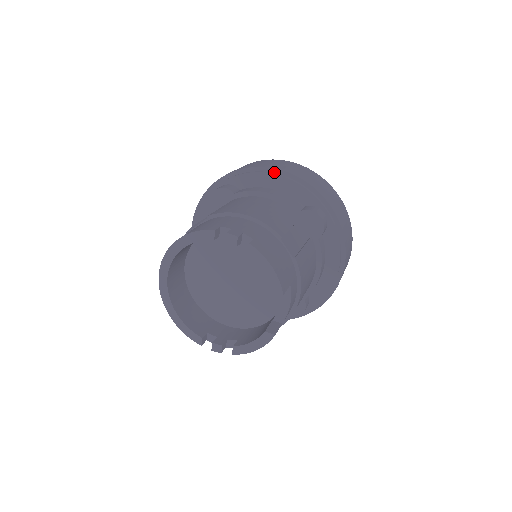
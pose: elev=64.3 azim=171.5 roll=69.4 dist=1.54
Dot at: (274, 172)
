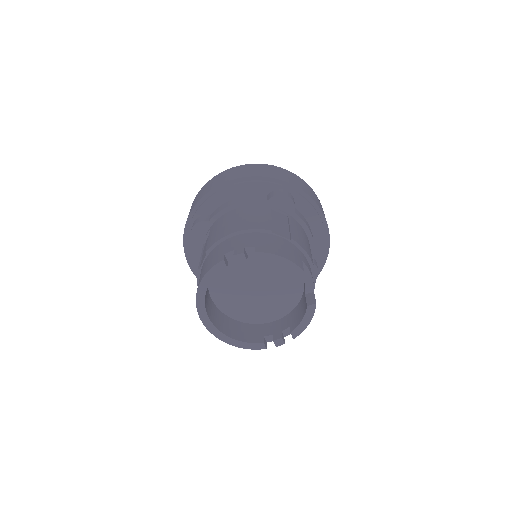
Dot at: (227, 185)
